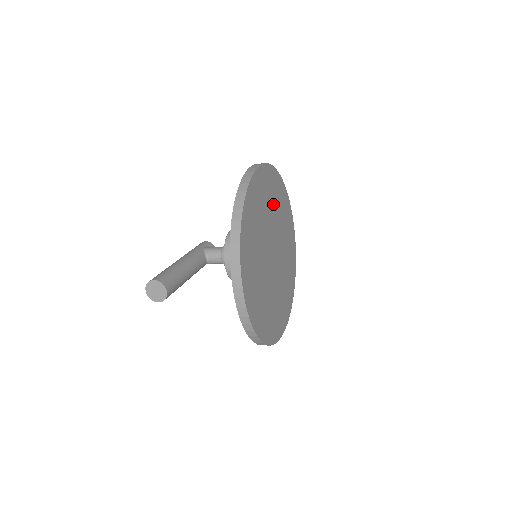
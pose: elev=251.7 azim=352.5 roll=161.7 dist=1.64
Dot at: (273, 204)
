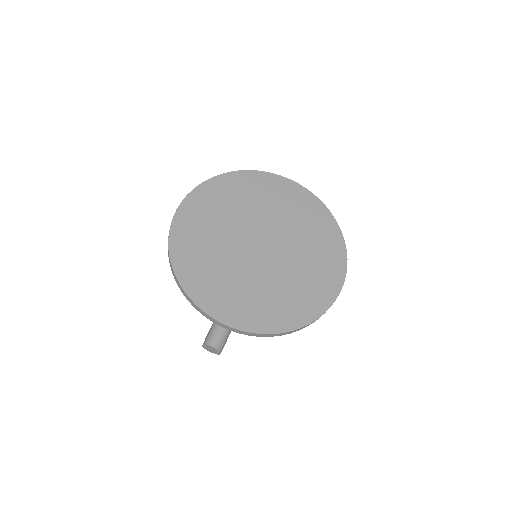
Dot at: (227, 210)
